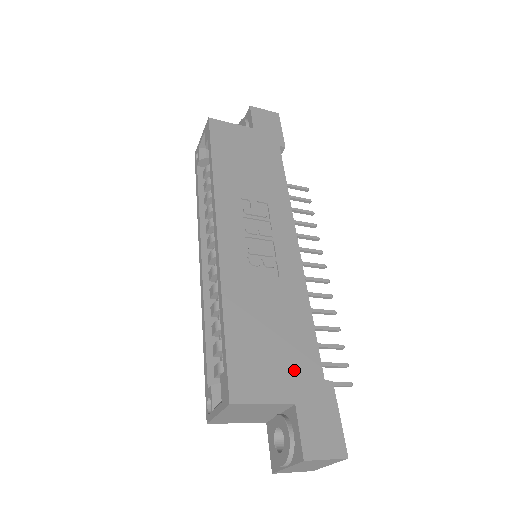
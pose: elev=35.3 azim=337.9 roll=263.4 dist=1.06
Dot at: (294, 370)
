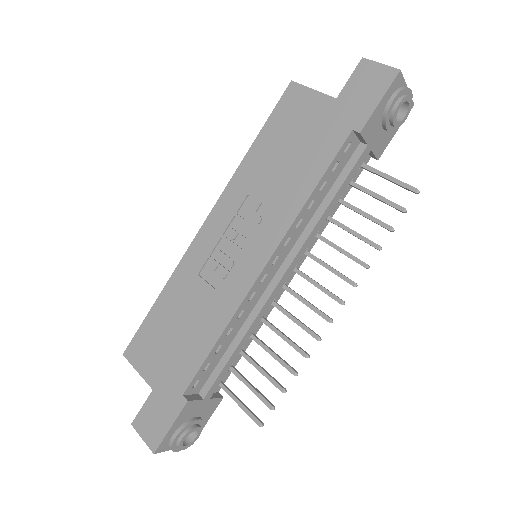
Dot at: (170, 369)
